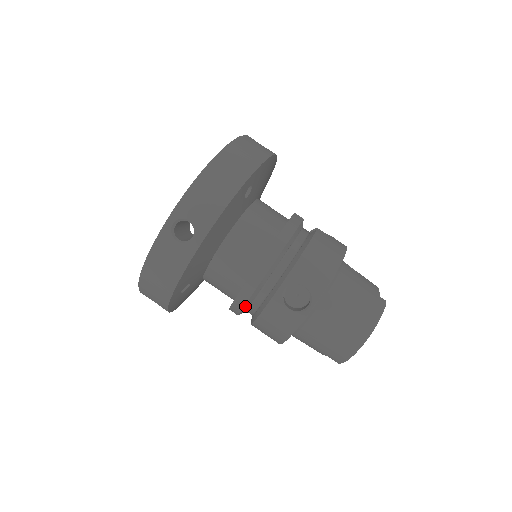
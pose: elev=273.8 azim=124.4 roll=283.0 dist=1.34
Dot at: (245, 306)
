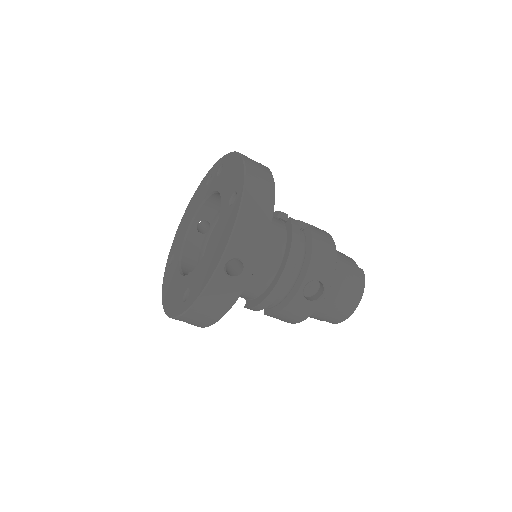
Dot at: (268, 305)
